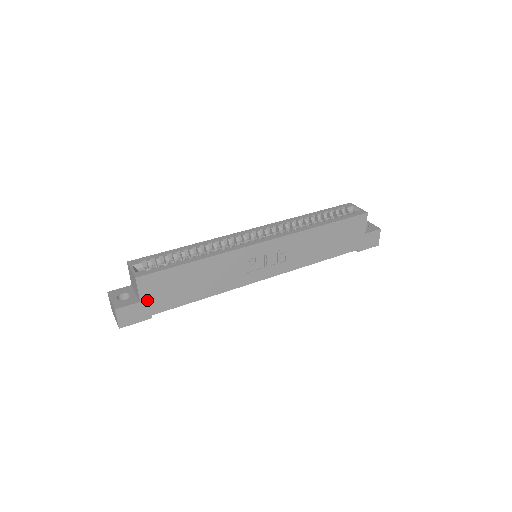
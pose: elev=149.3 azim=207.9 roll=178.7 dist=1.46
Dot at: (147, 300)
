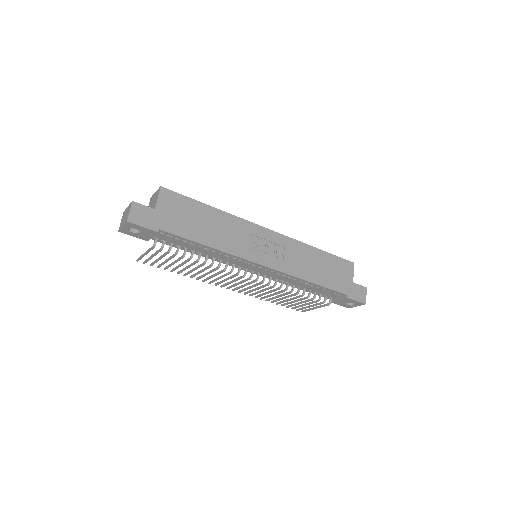
Dot at: (161, 212)
